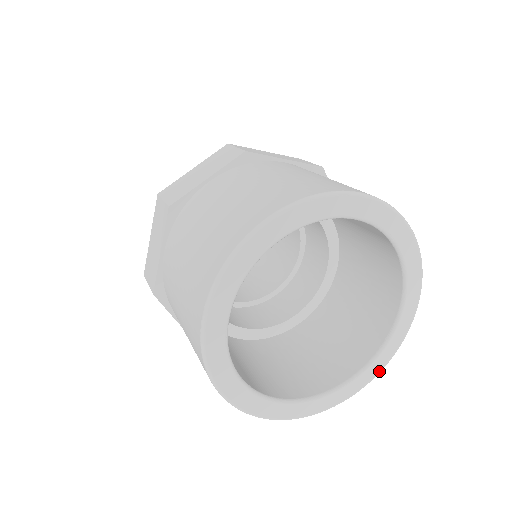
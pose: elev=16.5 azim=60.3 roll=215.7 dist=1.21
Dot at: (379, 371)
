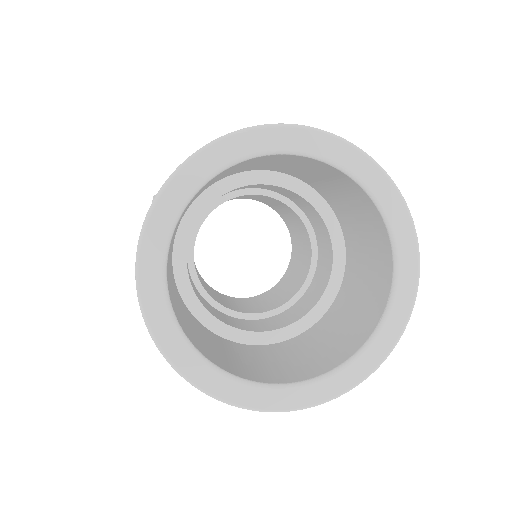
Dot at: (382, 359)
